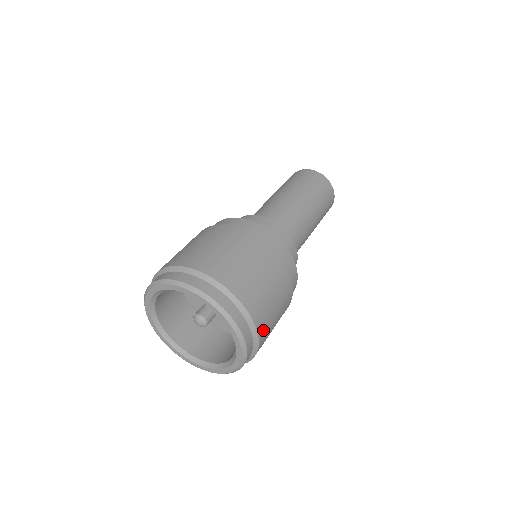
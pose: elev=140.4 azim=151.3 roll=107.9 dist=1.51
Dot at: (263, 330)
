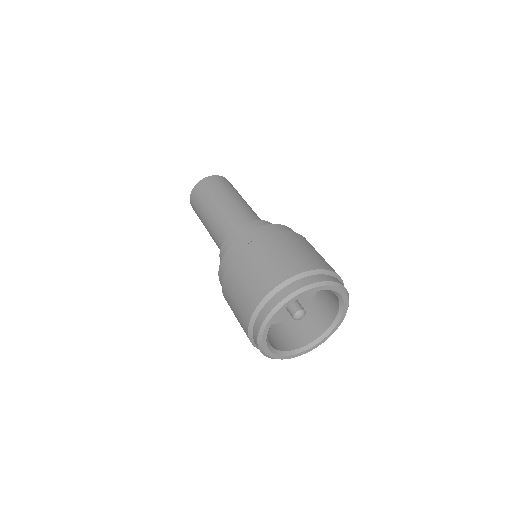
Dot at: occluded
